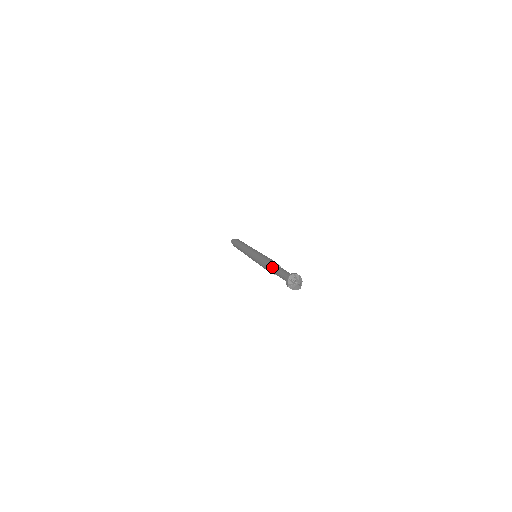
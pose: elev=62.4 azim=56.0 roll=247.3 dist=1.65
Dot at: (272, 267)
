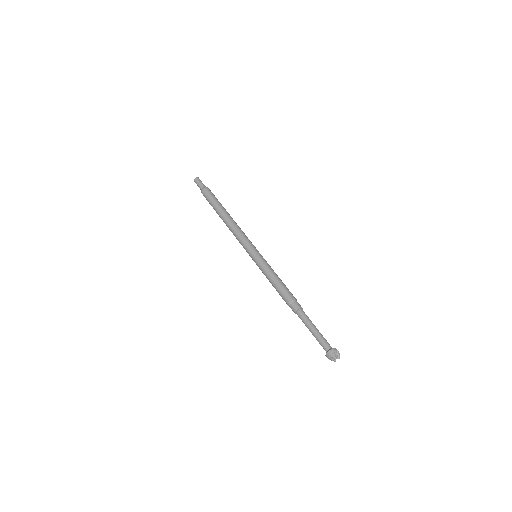
Dot at: (300, 309)
